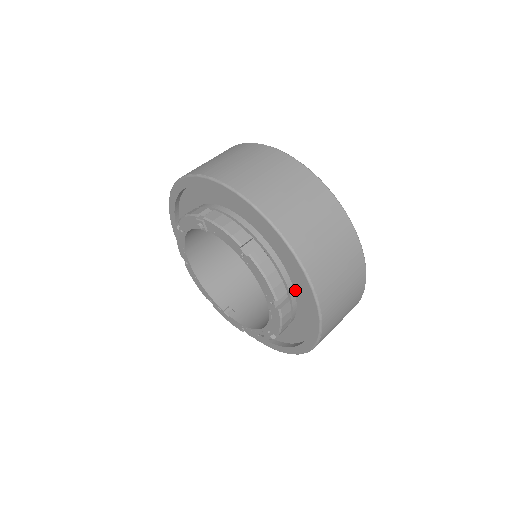
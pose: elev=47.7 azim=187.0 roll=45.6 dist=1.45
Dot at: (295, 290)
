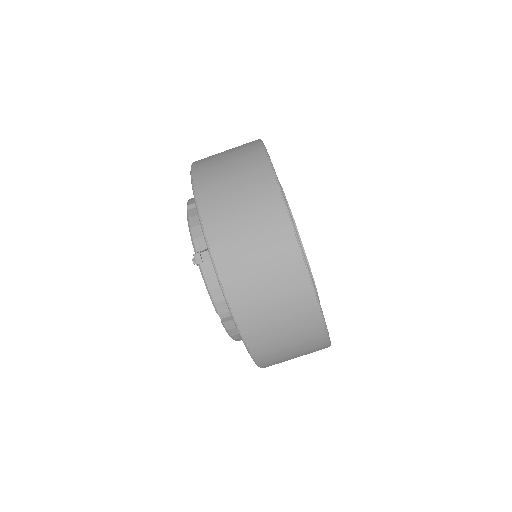
Dot at: occluded
